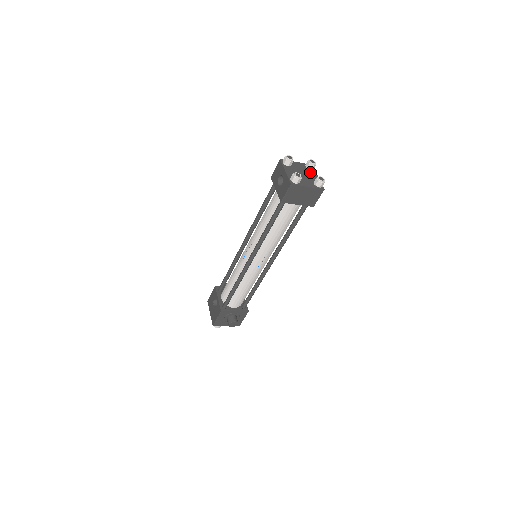
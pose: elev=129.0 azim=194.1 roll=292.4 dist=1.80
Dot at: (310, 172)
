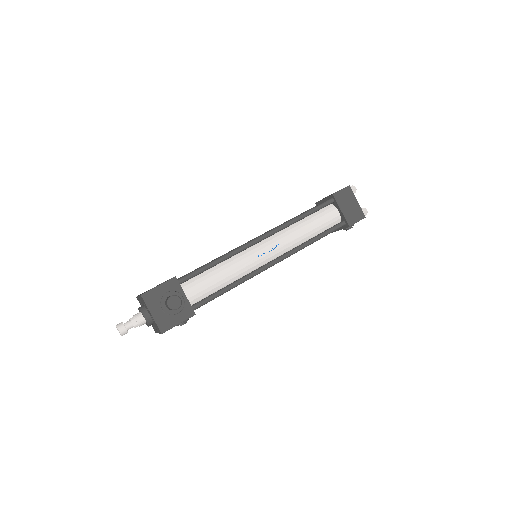
Dot at: occluded
